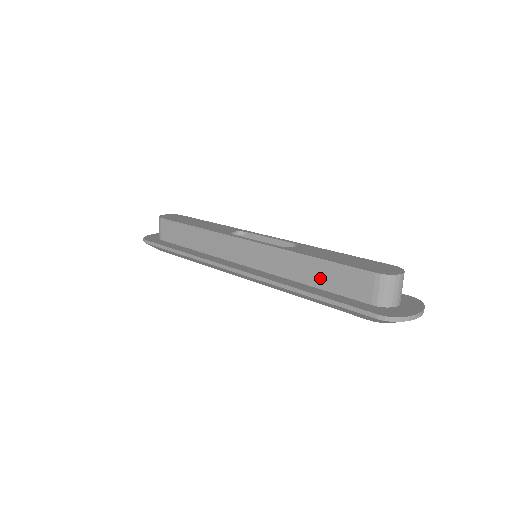
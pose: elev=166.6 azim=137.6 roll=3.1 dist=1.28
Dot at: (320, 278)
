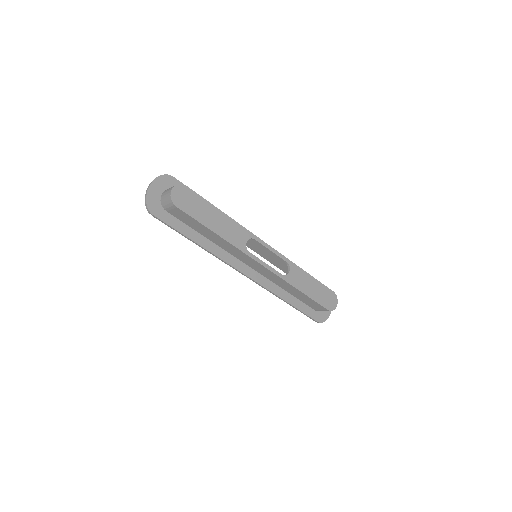
Dot at: (297, 295)
